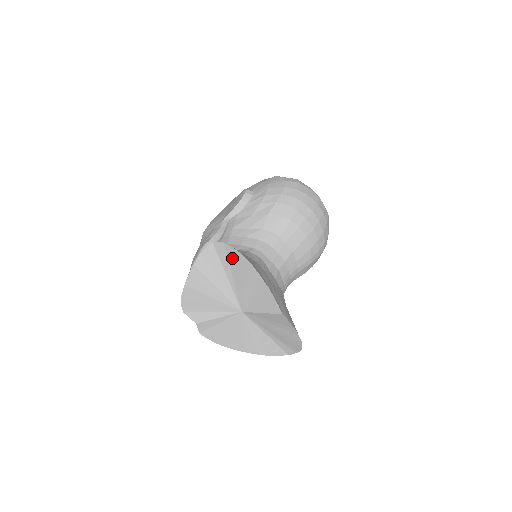
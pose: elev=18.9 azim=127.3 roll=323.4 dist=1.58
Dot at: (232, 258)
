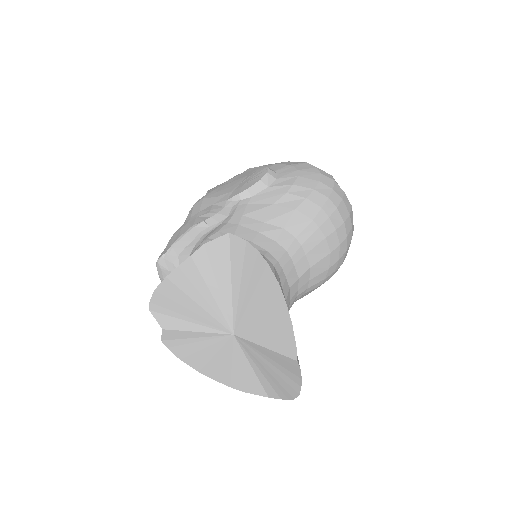
Dot at: (251, 265)
